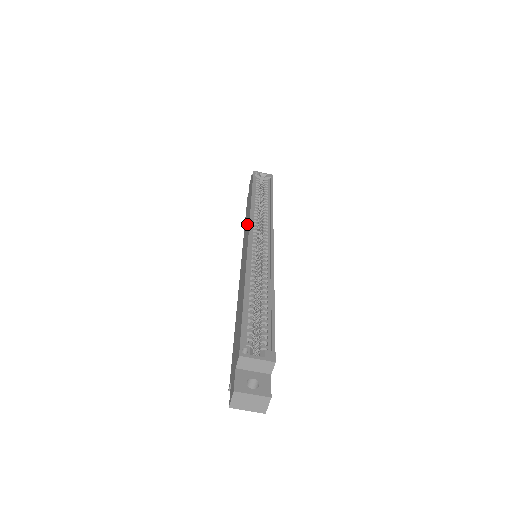
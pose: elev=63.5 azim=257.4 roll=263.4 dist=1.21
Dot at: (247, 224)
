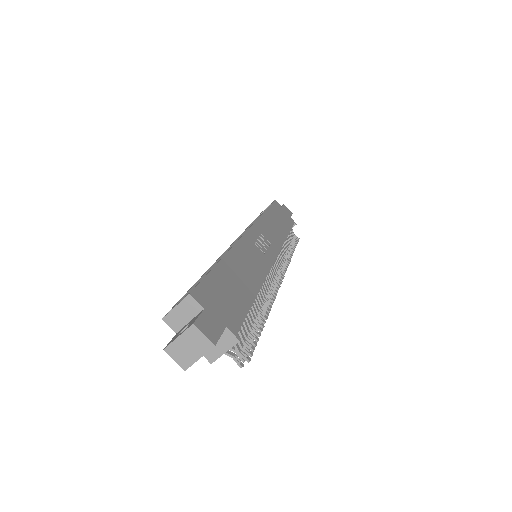
Dot at: occluded
